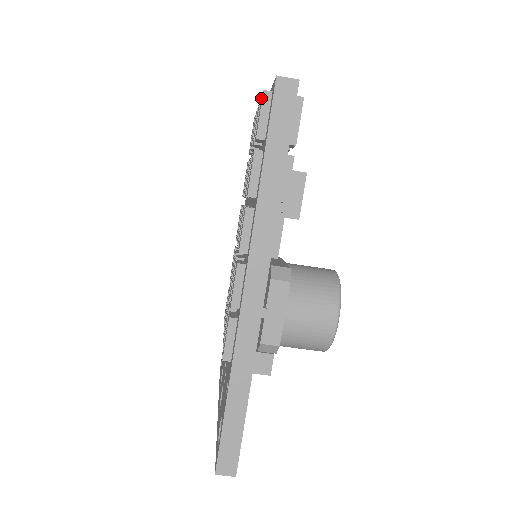
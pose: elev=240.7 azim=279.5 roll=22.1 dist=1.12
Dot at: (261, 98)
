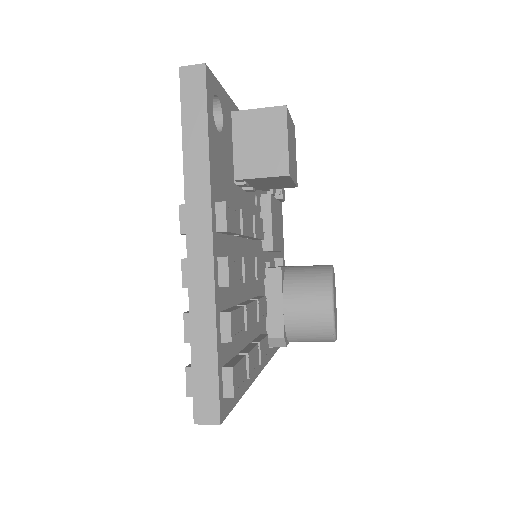
Dot at: (187, 375)
